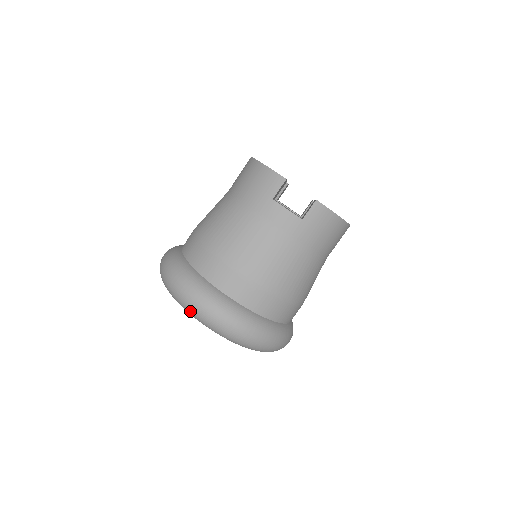
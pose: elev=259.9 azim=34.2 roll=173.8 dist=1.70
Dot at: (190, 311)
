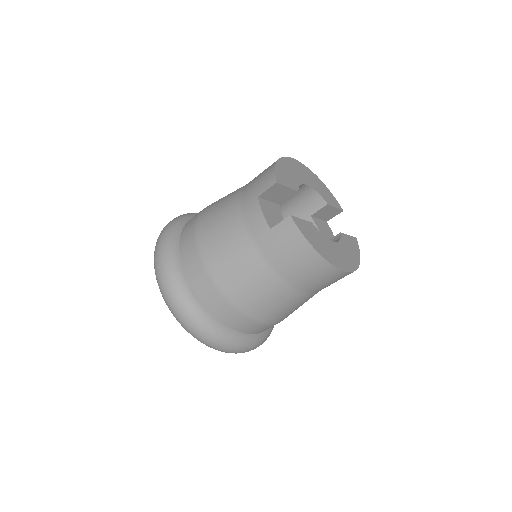
Dot at: occluded
